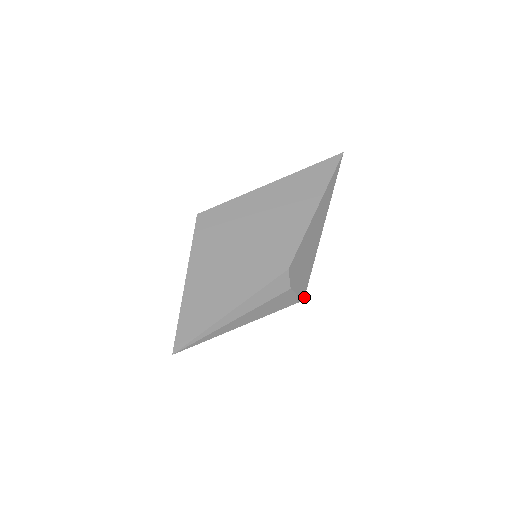
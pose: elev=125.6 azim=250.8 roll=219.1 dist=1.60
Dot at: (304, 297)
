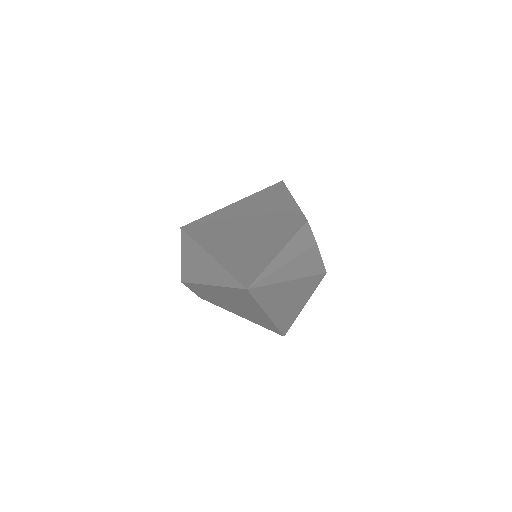
Dot at: (325, 270)
